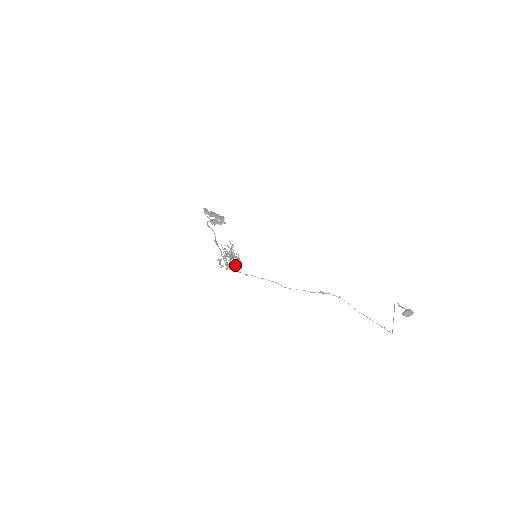
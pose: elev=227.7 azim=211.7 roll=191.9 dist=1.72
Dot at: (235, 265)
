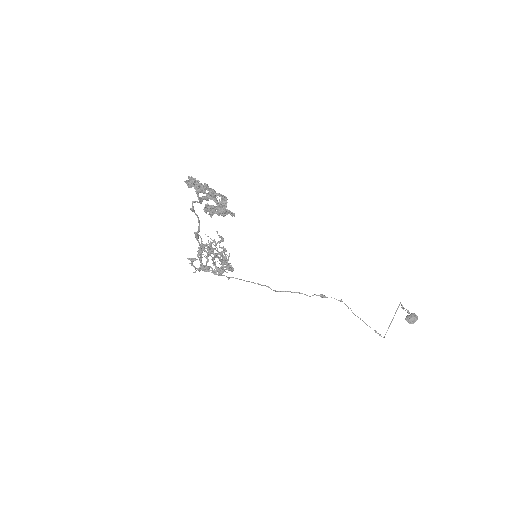
Dot at: (222, 272)
